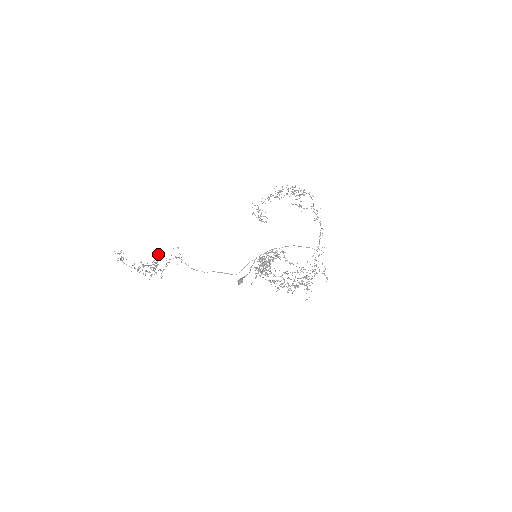
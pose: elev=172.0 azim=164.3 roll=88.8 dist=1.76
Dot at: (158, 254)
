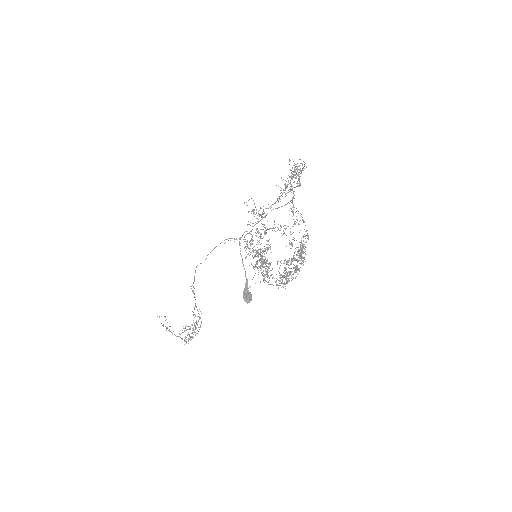
Dot at: occluded
